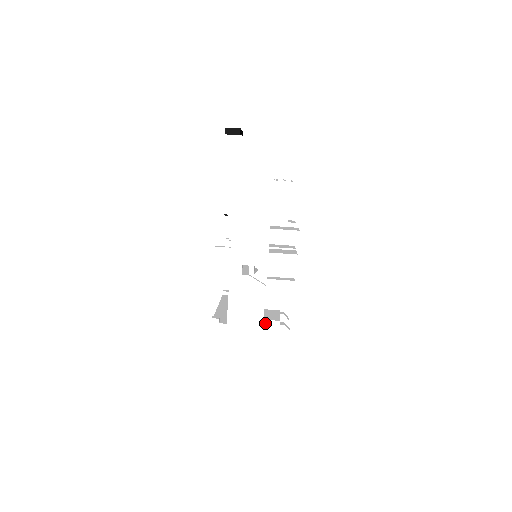
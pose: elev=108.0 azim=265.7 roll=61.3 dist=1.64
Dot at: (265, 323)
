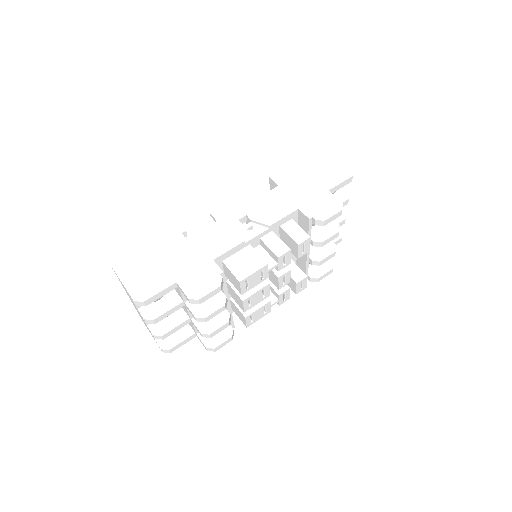
Dot at: (211, 263)
